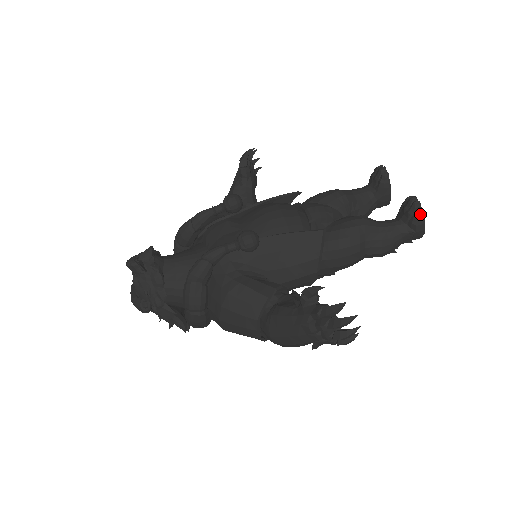
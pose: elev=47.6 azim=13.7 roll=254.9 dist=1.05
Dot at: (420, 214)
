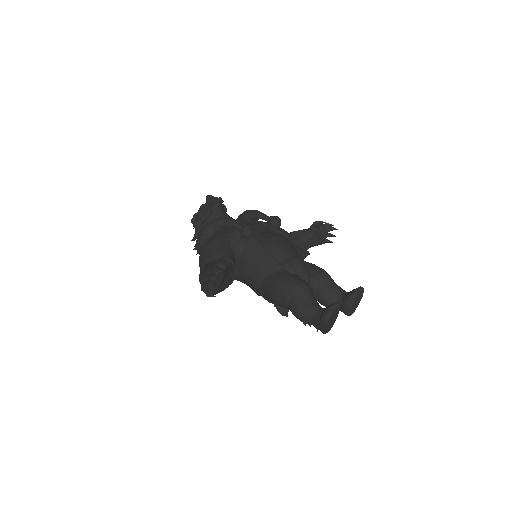
Dot at: (329, 312)
